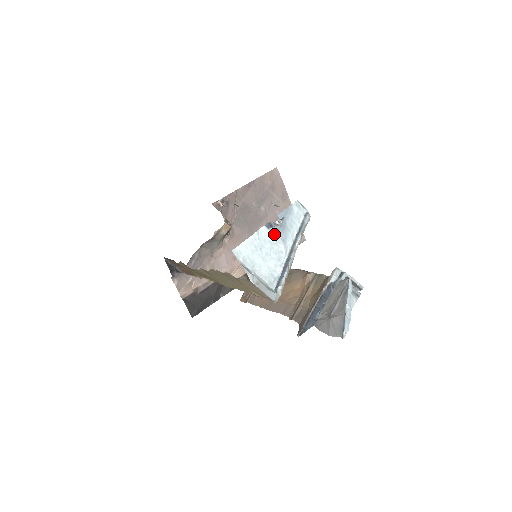
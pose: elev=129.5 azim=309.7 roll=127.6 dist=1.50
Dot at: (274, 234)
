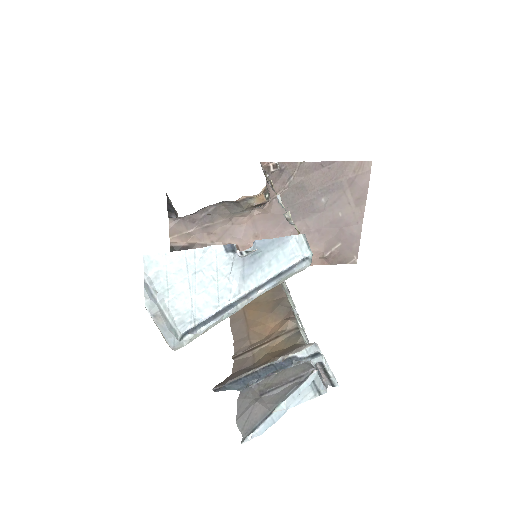
Dot at: (232, 262)
